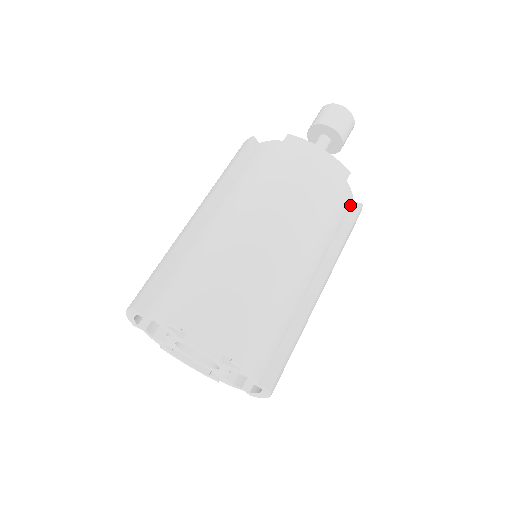
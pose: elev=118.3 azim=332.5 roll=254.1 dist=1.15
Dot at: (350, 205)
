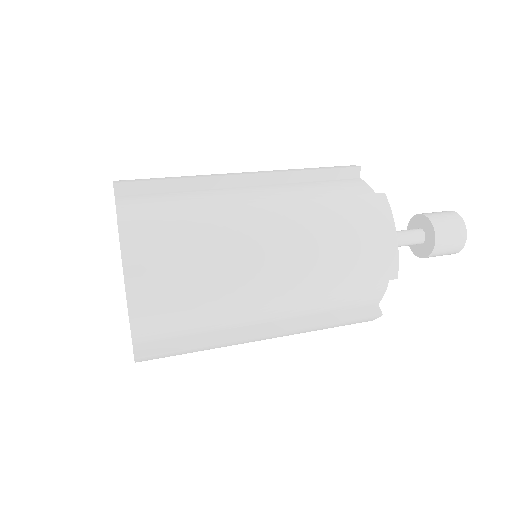
Dot at: occluded
